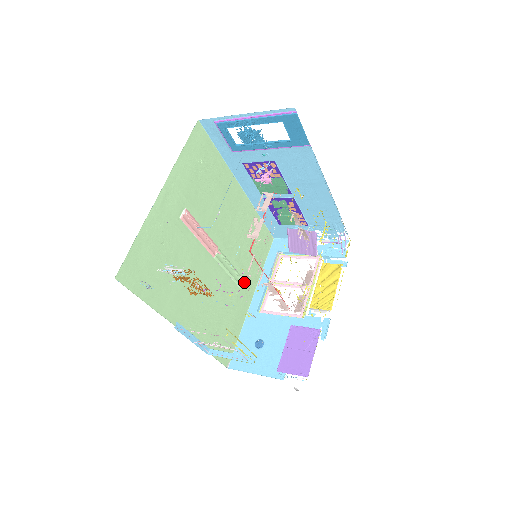
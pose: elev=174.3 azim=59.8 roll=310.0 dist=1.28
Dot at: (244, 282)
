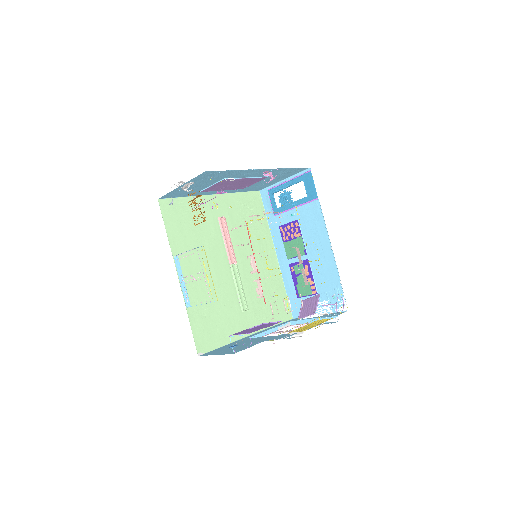
Dot at: (248, 313)
